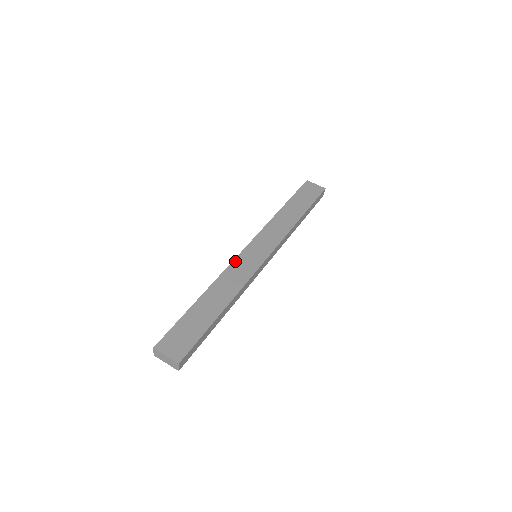
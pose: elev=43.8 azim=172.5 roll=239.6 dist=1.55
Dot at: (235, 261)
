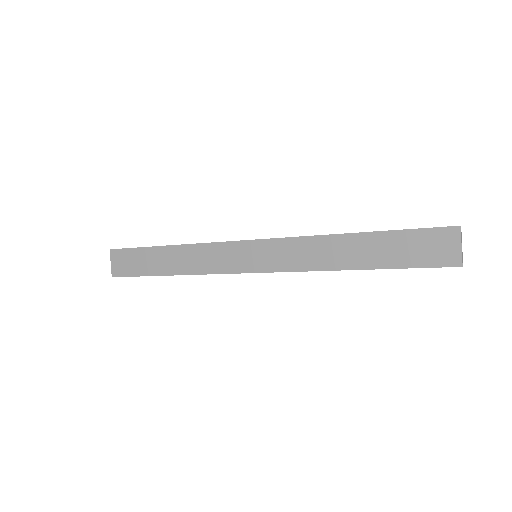
Dot at: (224, 244)
